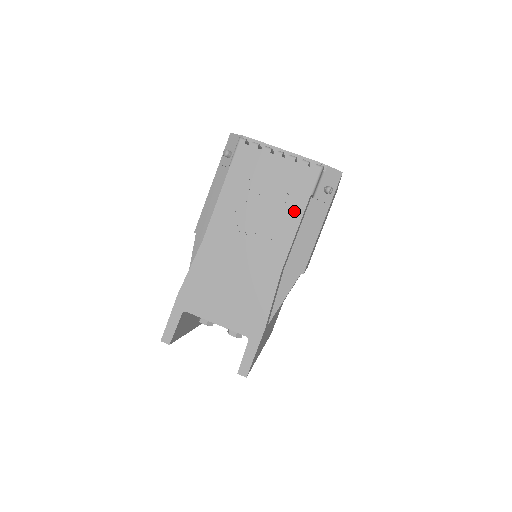
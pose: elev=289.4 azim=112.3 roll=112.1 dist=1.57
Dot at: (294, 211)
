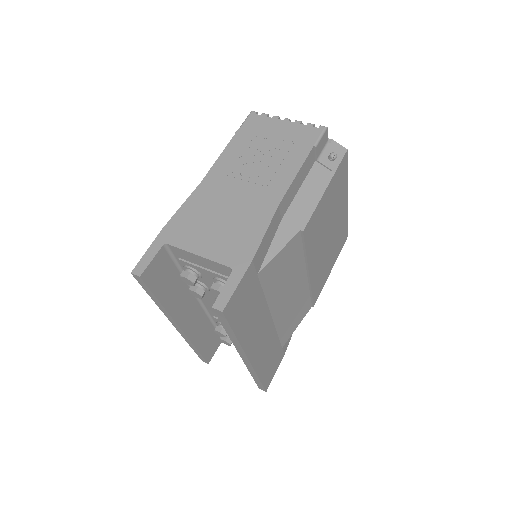
Dot at: (296, 158)
